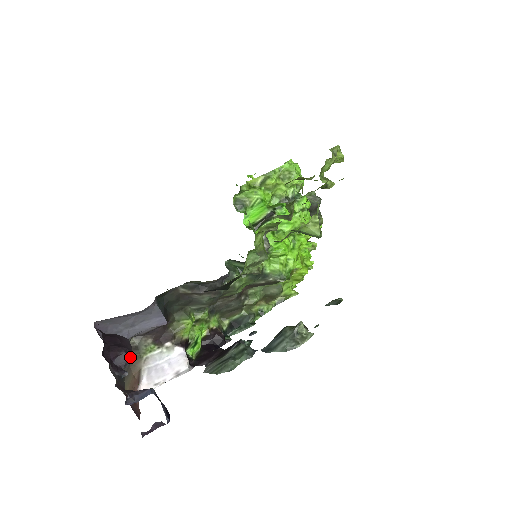
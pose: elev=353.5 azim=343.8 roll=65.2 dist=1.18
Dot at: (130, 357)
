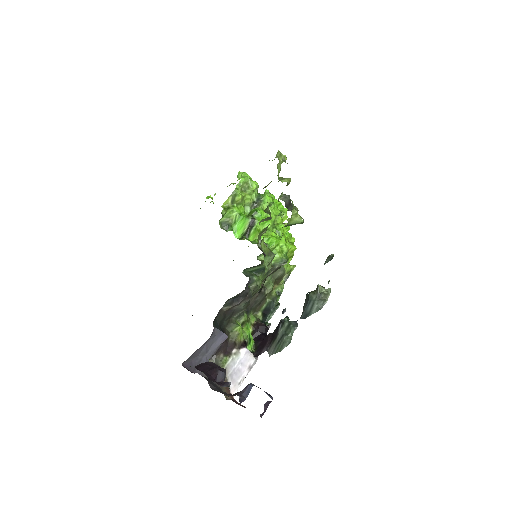
Dot at: (224, 372)
